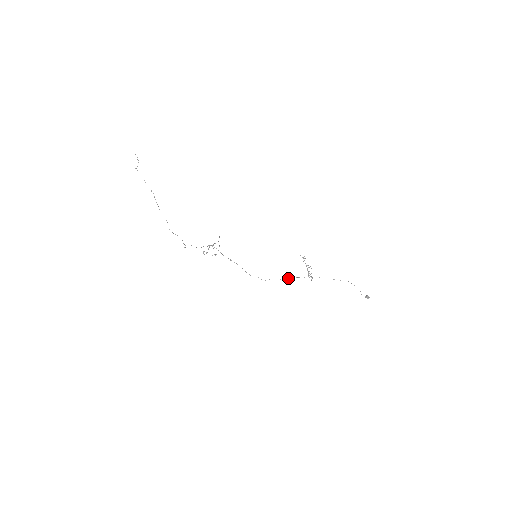
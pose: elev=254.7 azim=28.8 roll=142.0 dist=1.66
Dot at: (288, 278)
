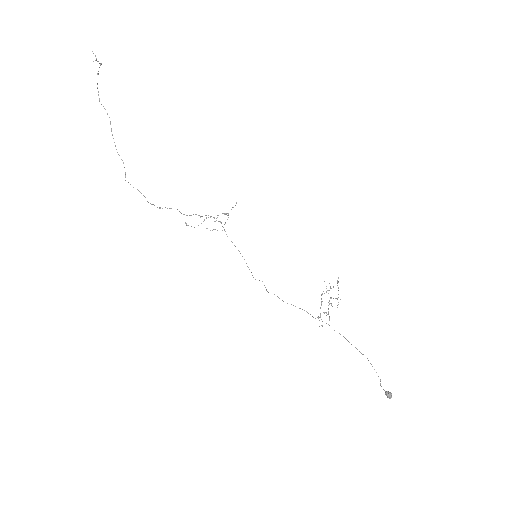
Dot at: occluded
